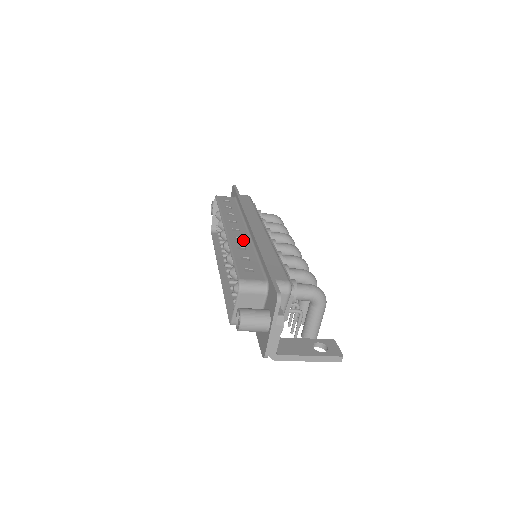
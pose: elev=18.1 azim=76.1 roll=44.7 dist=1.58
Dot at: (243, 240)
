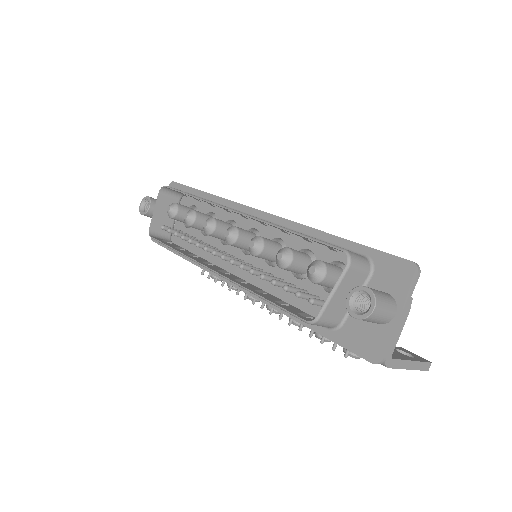
Dot at: occluded
